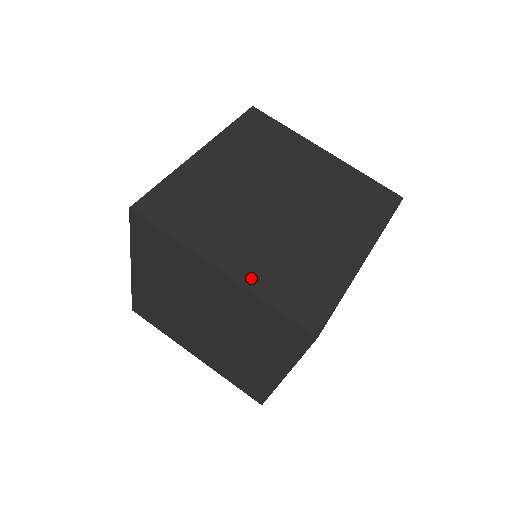
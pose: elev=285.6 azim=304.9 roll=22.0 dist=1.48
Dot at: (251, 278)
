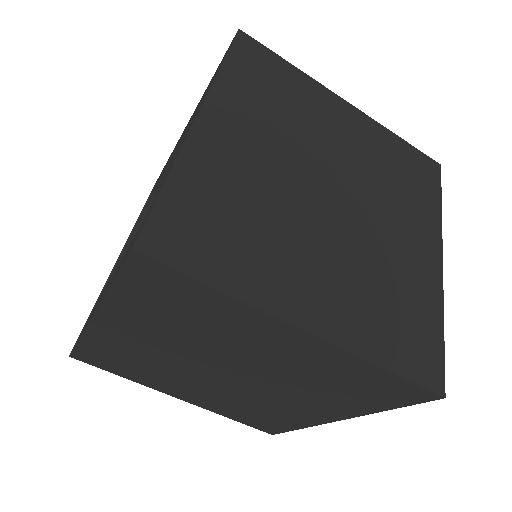
Dot at: (208, 407)
